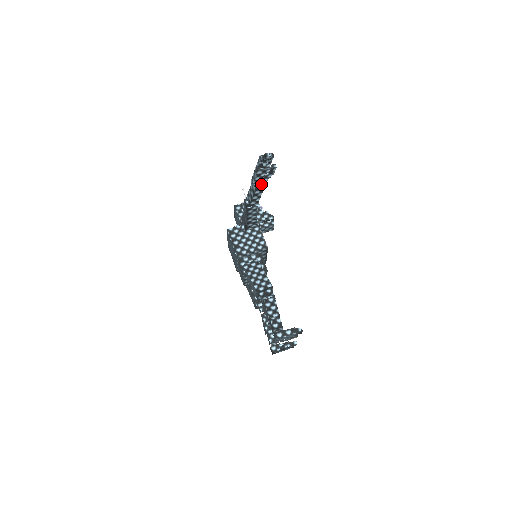
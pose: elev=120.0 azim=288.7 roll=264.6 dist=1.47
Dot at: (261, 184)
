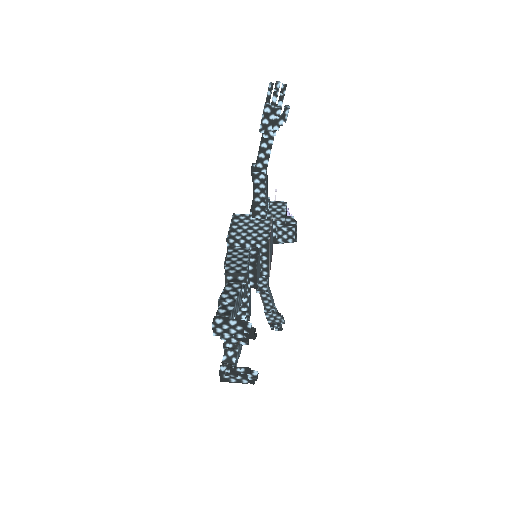
Dot at: (270, 134)
